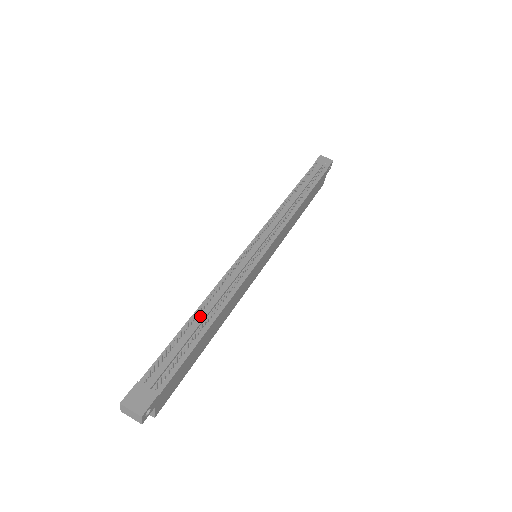
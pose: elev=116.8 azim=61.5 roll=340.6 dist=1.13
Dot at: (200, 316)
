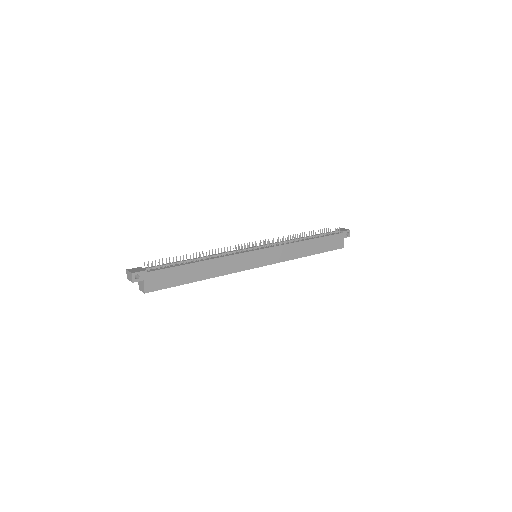
Dot at: (195, 259)
